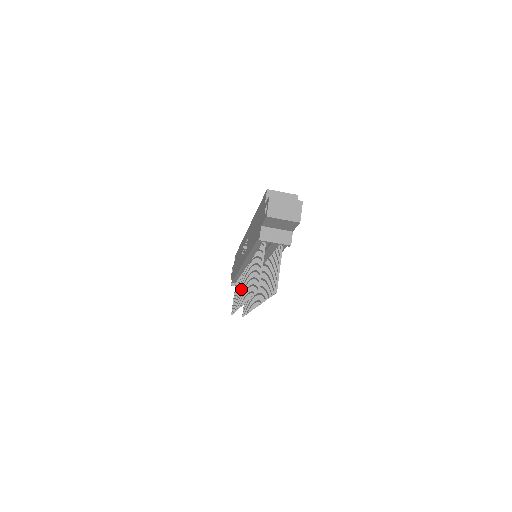
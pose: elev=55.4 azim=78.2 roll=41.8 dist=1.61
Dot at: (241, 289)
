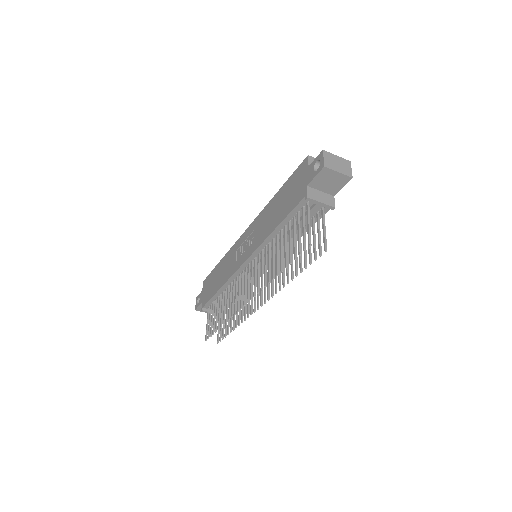
Dot at: (238, 293)
